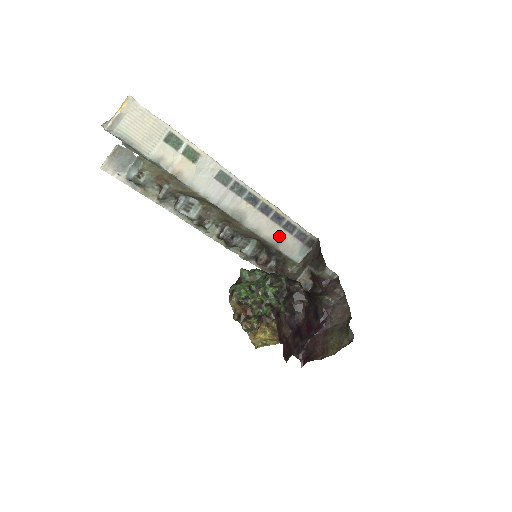
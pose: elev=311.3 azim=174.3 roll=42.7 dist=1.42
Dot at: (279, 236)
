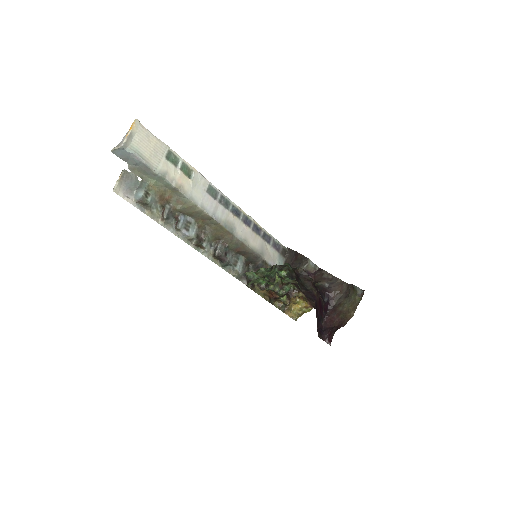
Dot at: (261, 246)
